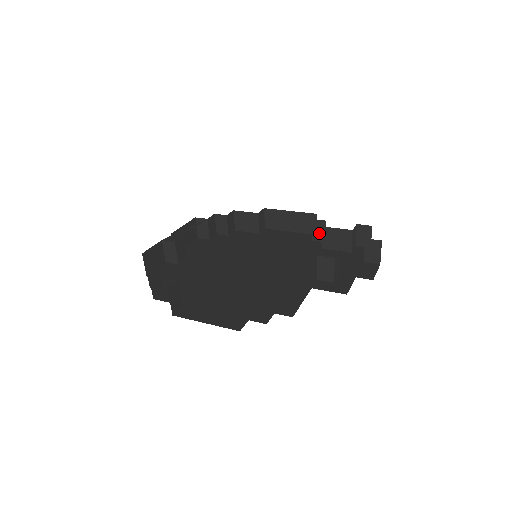
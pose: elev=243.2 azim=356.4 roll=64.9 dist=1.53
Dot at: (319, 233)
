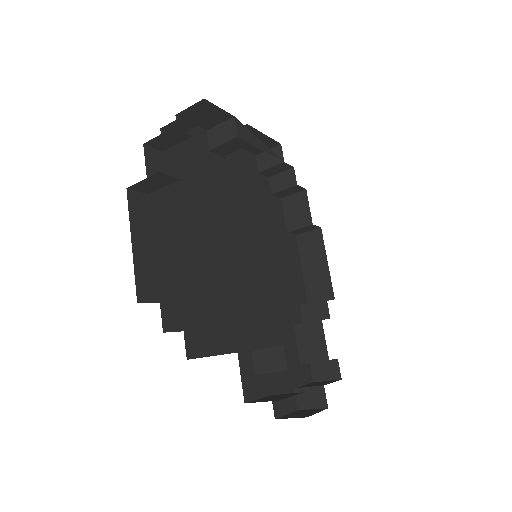
Dot at: (312, 312)
